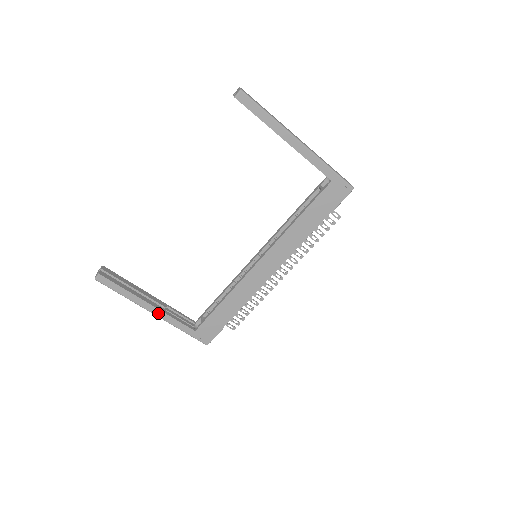
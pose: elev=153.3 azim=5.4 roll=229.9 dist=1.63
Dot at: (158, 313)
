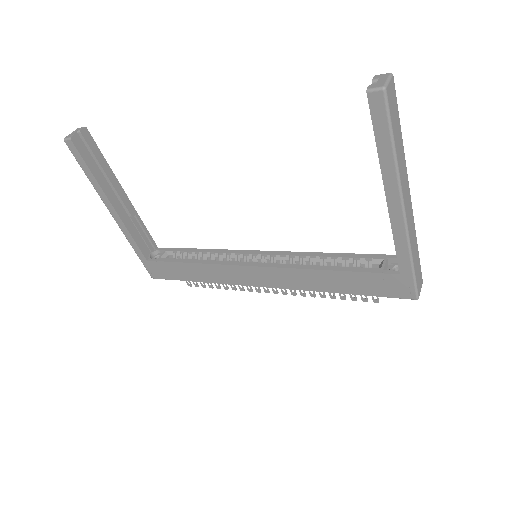
Dot at: (118, 219)
